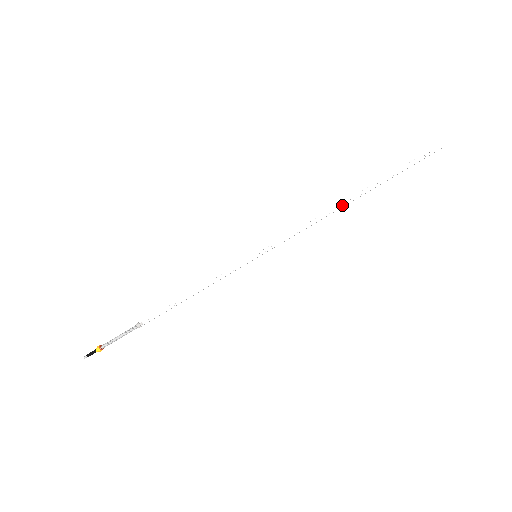
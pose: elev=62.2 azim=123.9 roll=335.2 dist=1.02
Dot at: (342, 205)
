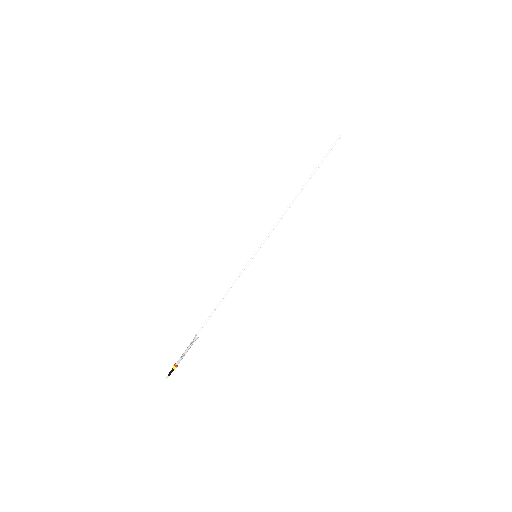
Dot at: (296, 198)
